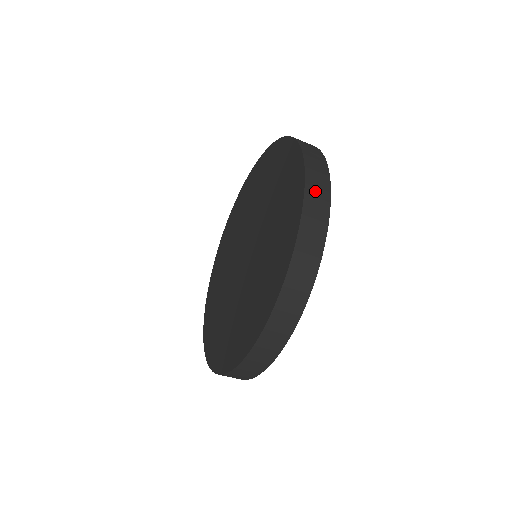
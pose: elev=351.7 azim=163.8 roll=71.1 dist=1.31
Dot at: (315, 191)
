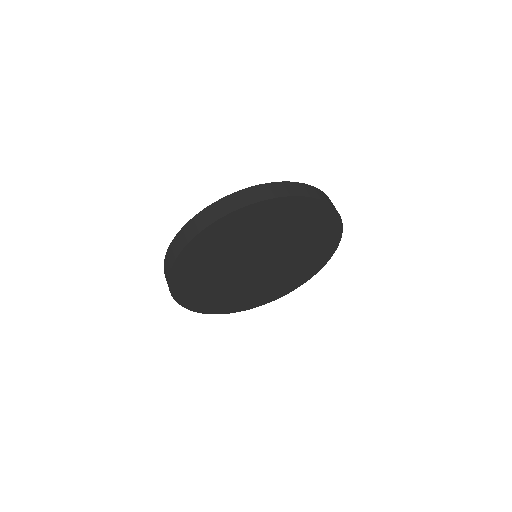
Dot at: (282, 187)
